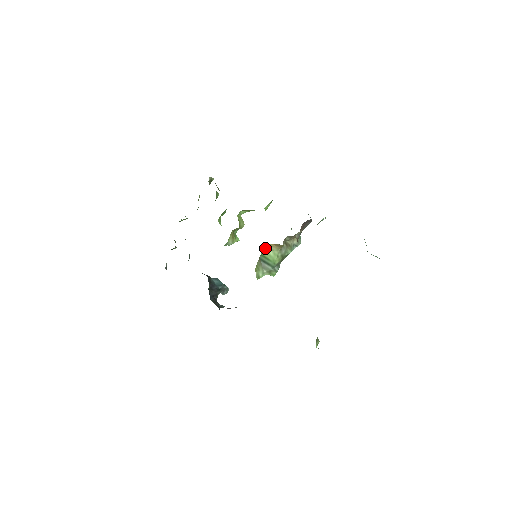
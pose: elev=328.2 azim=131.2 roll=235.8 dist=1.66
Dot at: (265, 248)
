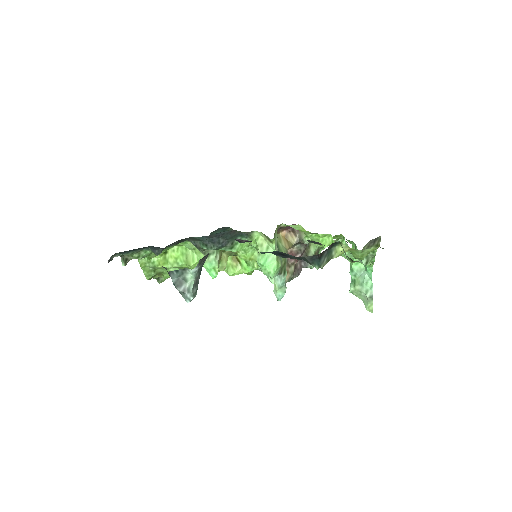
Dot at: (278, 235)
